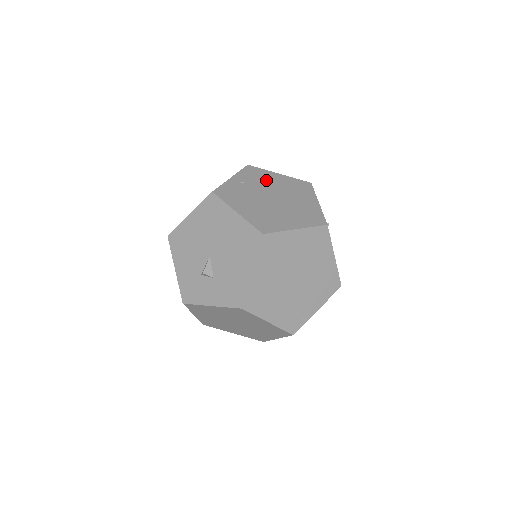
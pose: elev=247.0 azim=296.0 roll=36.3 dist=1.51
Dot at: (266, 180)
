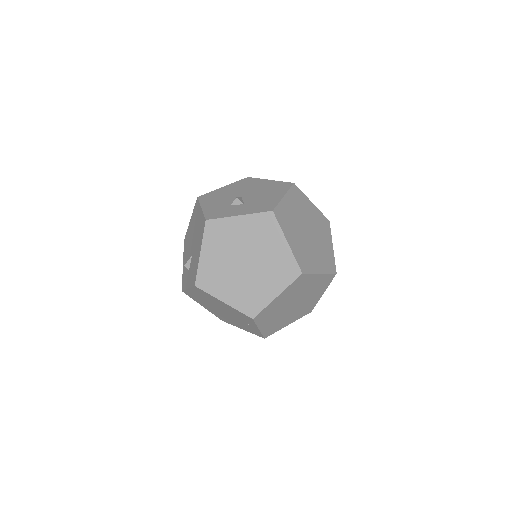
Dot at: occluded
